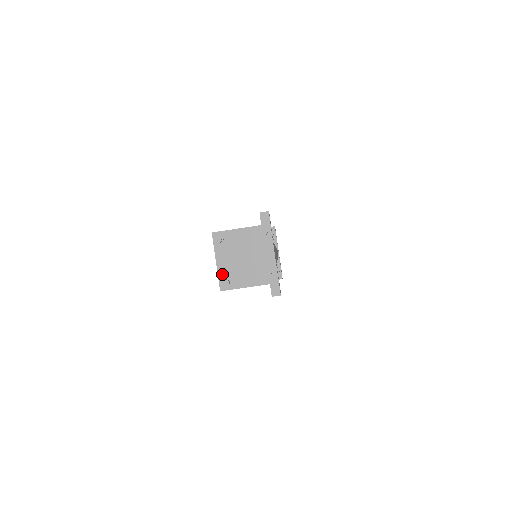
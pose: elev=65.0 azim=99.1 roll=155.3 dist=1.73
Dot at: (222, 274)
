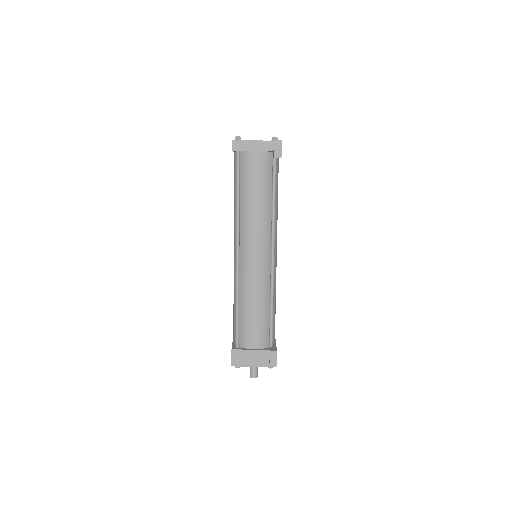
Dot at: occluded
